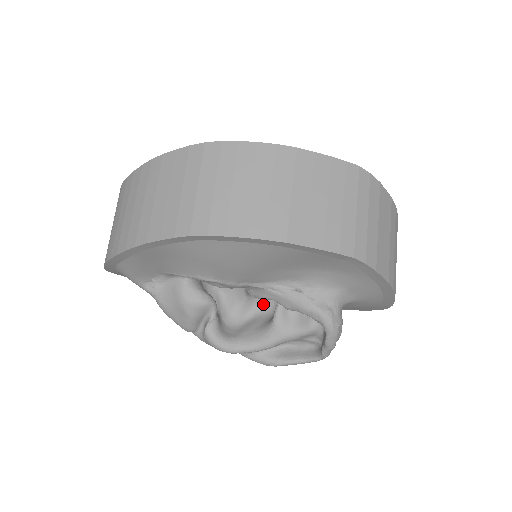
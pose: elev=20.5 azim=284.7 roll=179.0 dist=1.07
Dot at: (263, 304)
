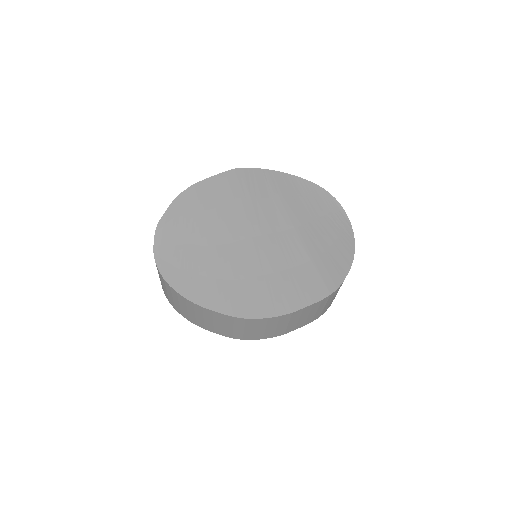
Dot at: occluded
